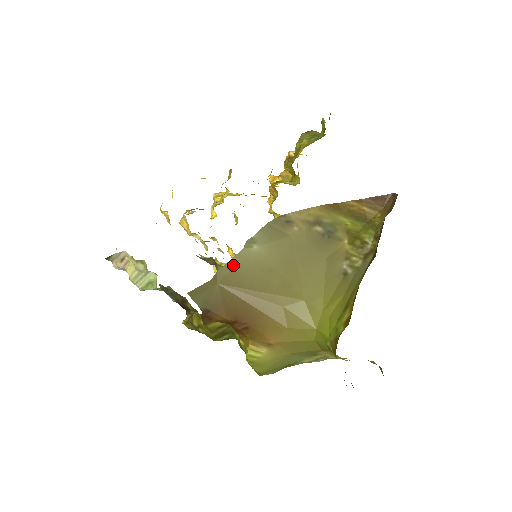
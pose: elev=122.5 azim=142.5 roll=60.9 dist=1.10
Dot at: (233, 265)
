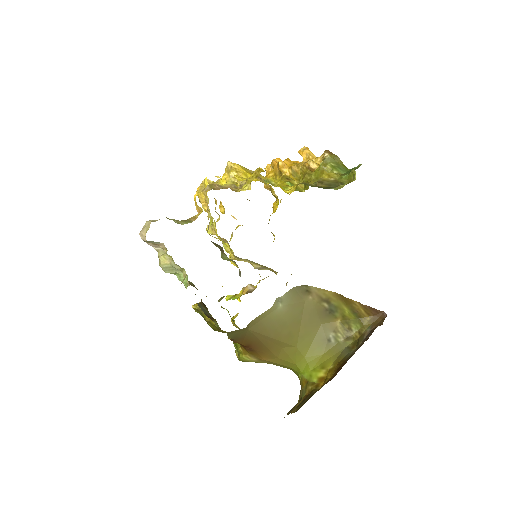
Dot at: (262, 317)
